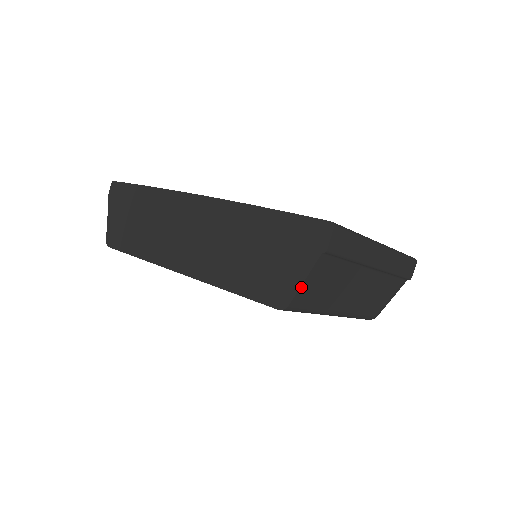
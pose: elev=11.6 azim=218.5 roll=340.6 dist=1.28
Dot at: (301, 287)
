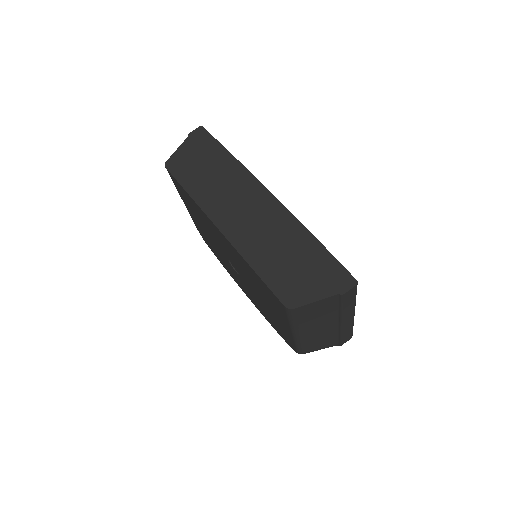
Dot at: (310, 304)
